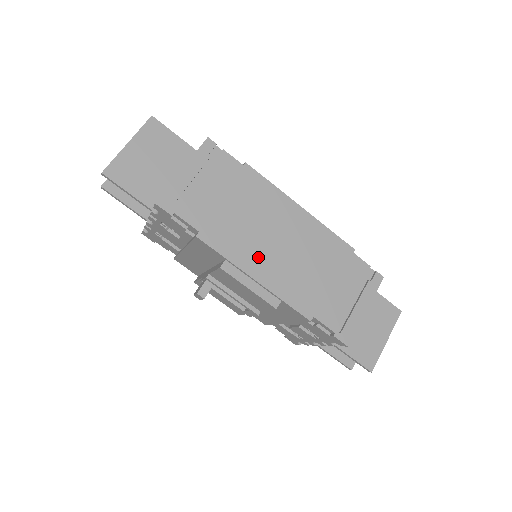
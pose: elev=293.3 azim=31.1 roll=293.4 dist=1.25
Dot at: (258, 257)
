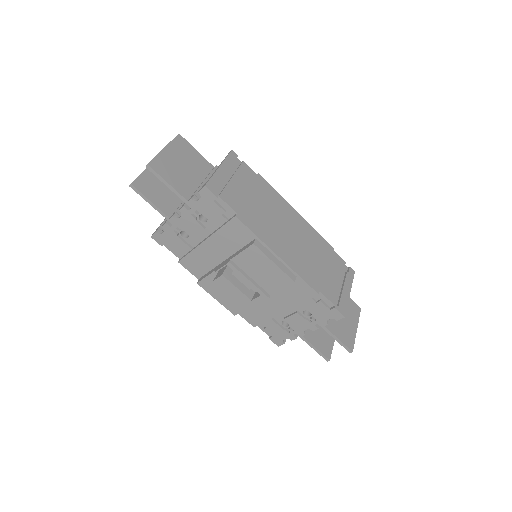
Dot at: (277, 240)
